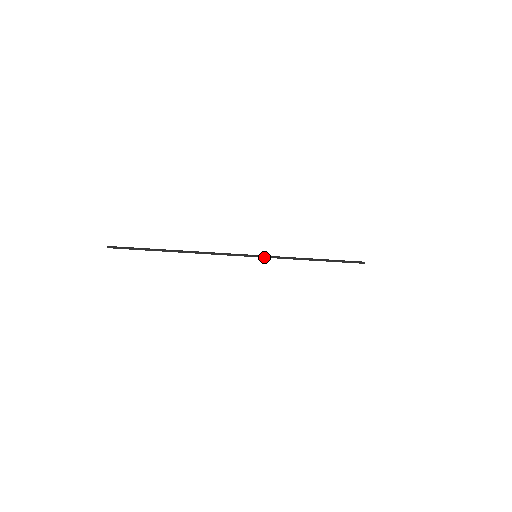
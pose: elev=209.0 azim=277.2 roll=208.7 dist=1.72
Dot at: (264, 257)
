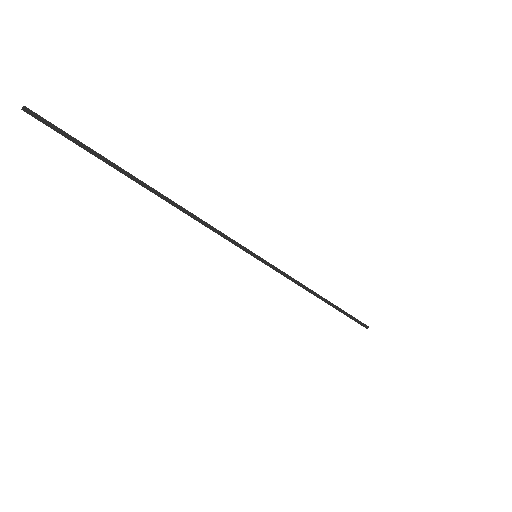
Dot at: (265, 263)
